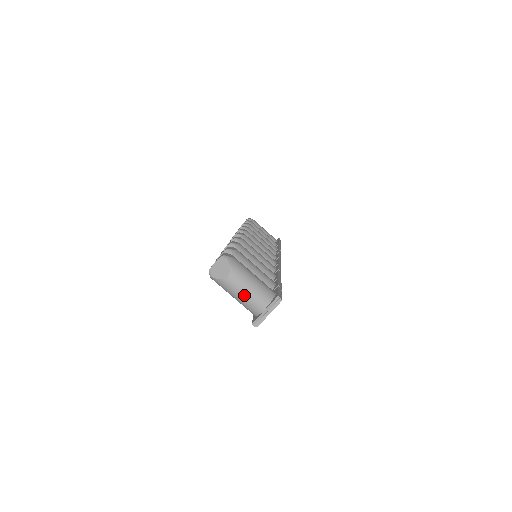
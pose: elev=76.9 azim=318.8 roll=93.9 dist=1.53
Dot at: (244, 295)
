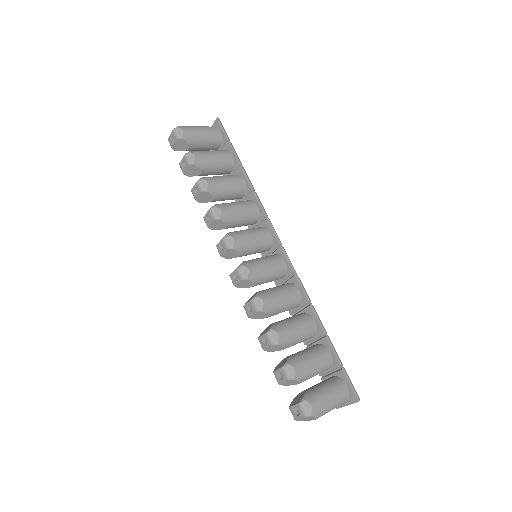
Dot at: (329, 411)
